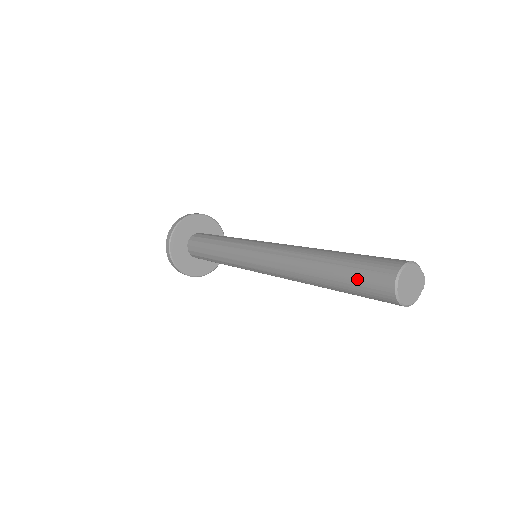
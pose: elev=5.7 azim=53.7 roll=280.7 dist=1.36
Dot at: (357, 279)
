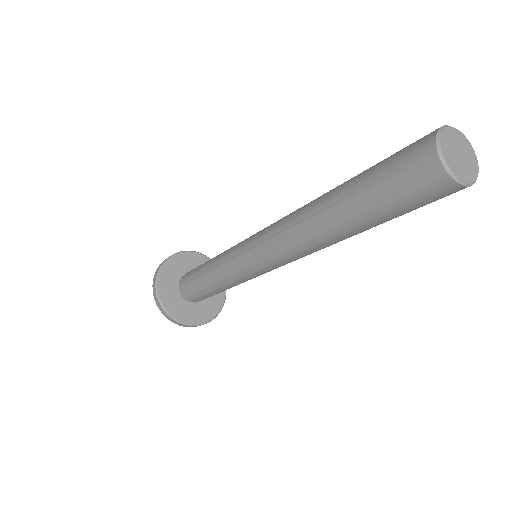
Dot at: (388, 194)
